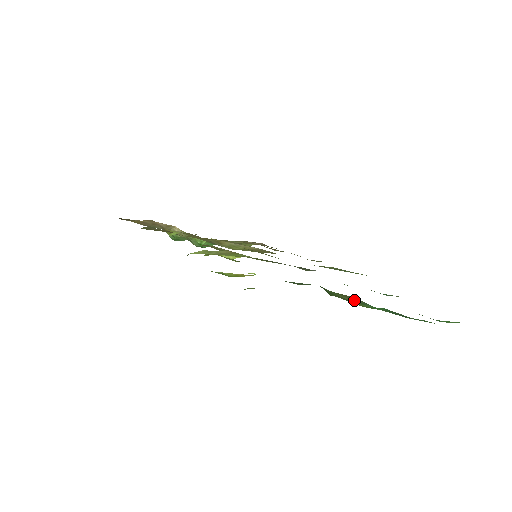
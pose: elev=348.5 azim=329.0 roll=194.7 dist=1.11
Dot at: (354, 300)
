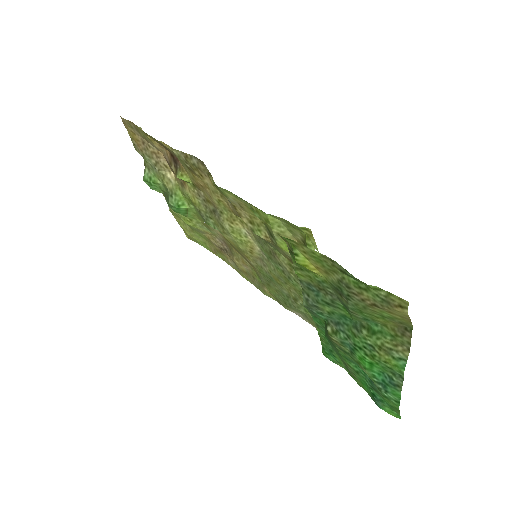
Dot at: (396, 352)
